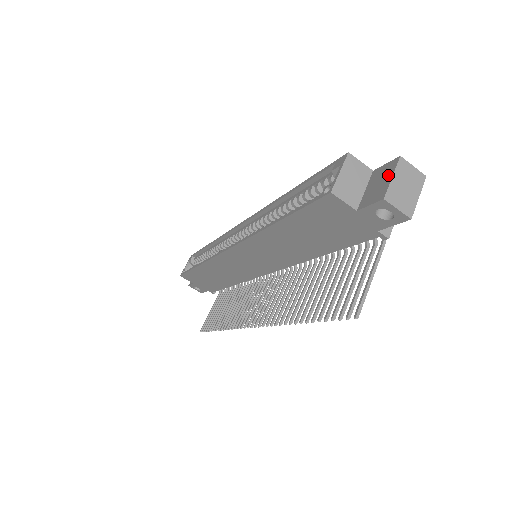
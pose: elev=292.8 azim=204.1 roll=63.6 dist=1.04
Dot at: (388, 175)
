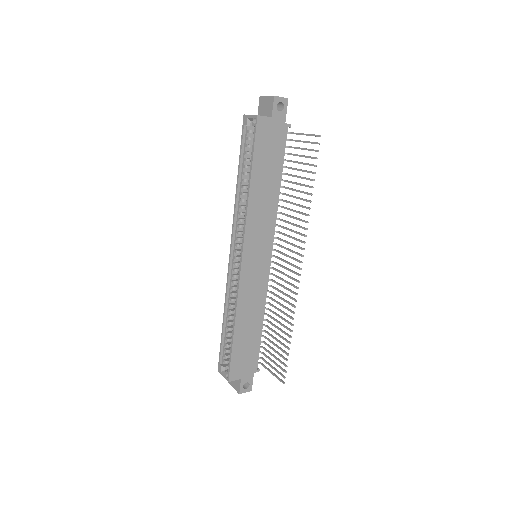
Dot at: (265, 100)
